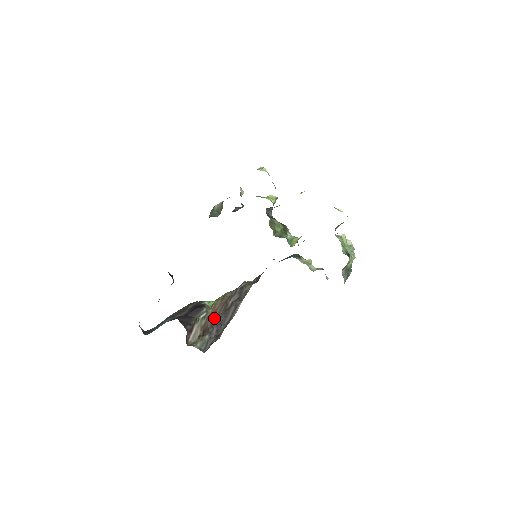
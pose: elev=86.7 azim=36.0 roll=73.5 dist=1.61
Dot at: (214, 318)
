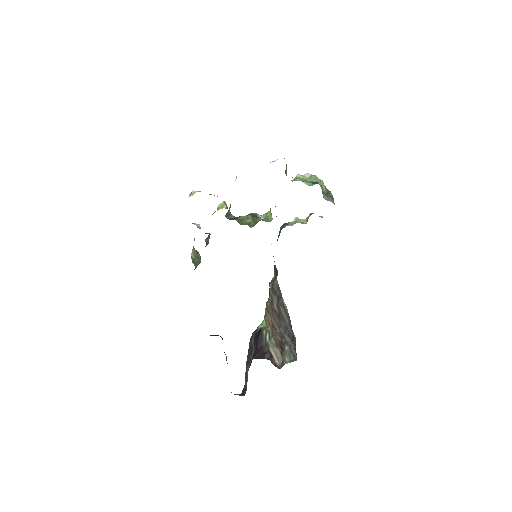
Dot at: (277, 330)
